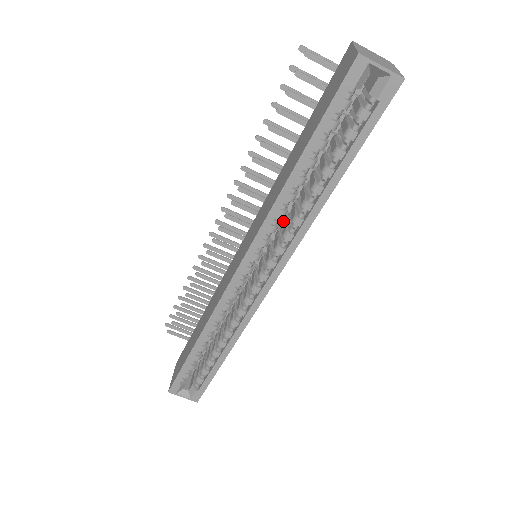
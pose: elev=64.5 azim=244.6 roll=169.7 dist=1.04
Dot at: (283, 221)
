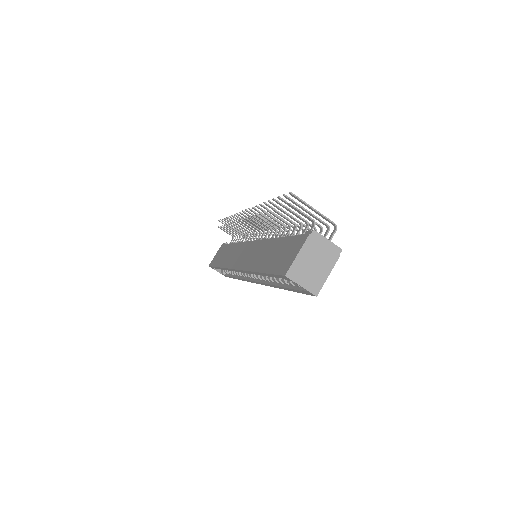
Dot at: occluded
